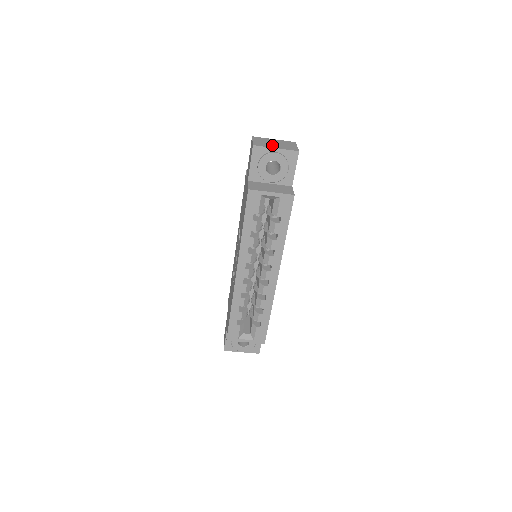
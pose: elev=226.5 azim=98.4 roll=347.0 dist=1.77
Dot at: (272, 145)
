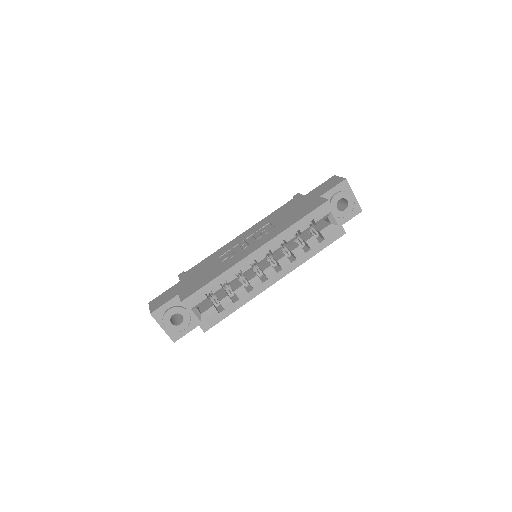
Dot at: occluded
